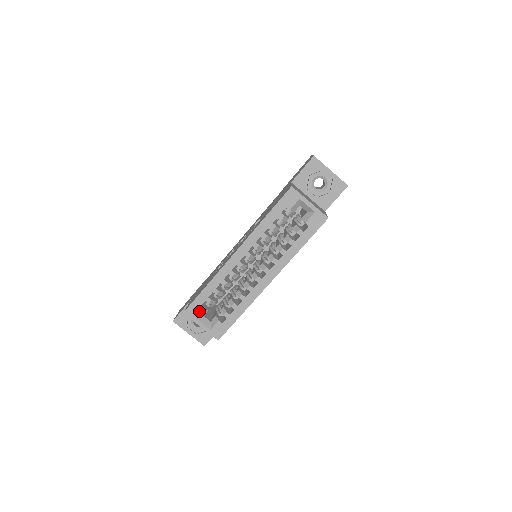
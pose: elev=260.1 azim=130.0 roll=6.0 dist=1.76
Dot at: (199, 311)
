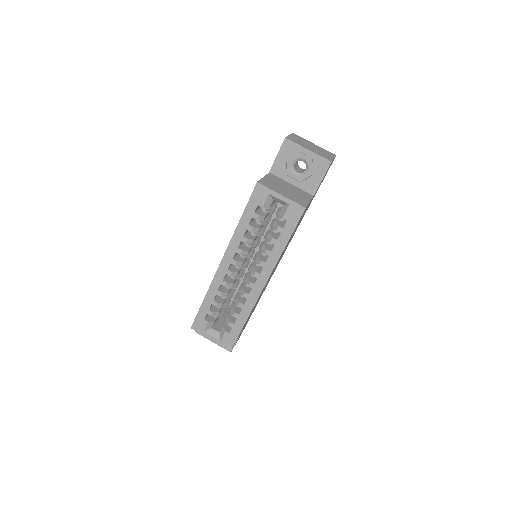
Dot at: (204, 324)
